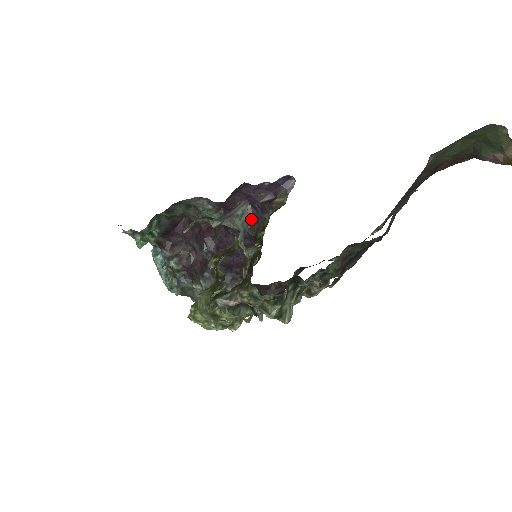
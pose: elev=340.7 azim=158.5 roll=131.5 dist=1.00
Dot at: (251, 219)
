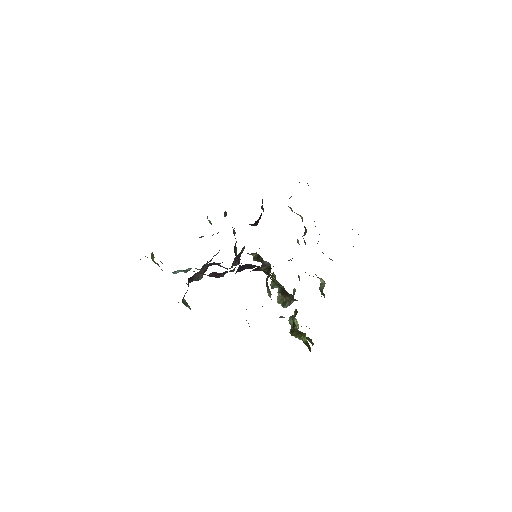
Dot at: (245, 266)
